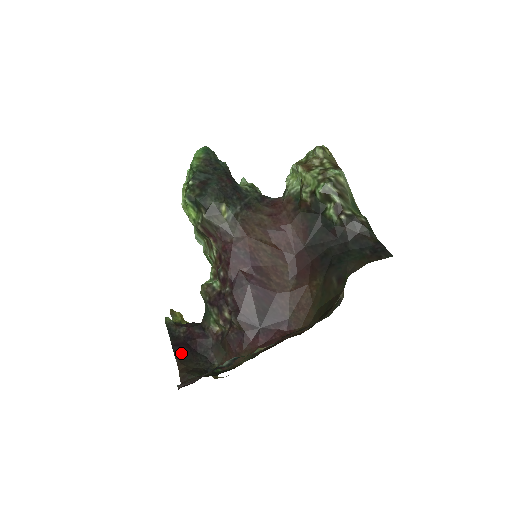
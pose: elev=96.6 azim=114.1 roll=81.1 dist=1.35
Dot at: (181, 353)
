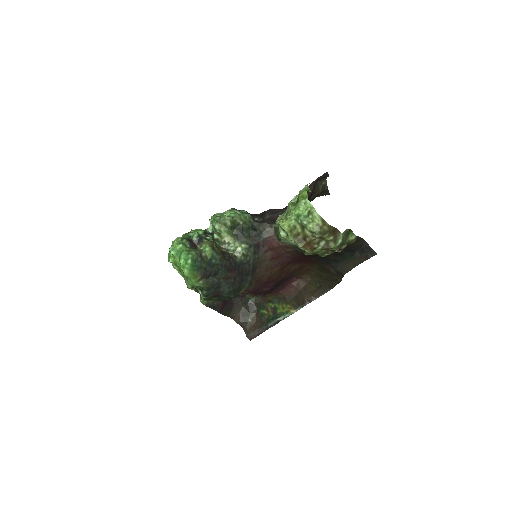
Dot at: (227, 311)
